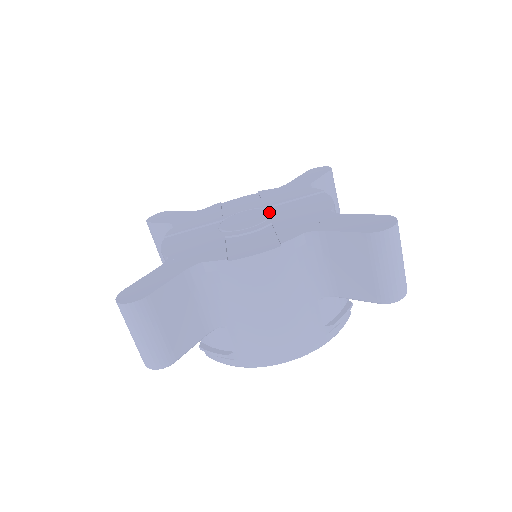
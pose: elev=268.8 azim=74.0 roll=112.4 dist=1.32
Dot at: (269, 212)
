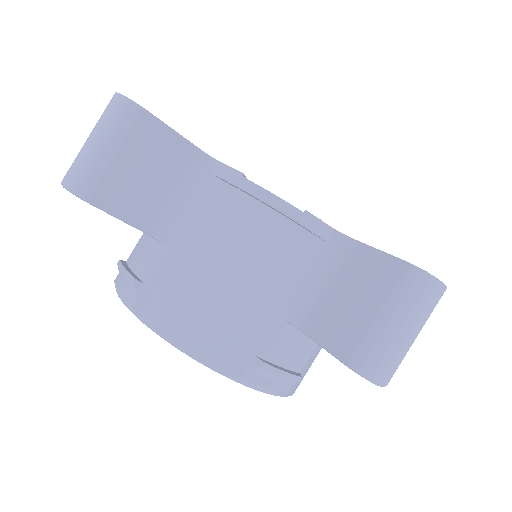
Dot at: occluded
